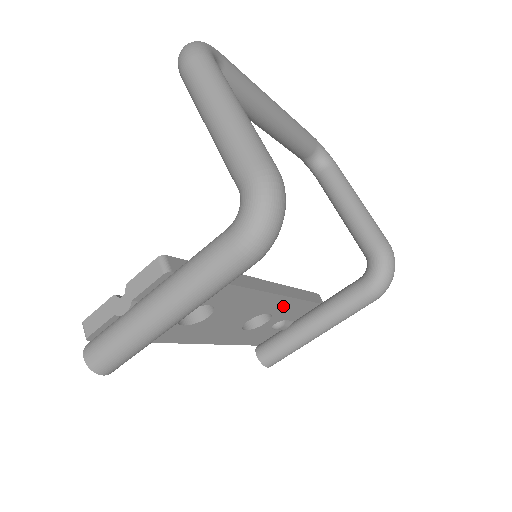
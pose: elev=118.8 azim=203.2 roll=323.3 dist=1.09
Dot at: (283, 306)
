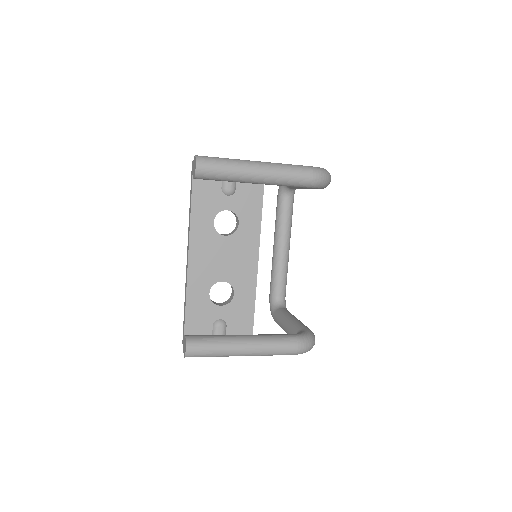
Dot at: (244, 298)
